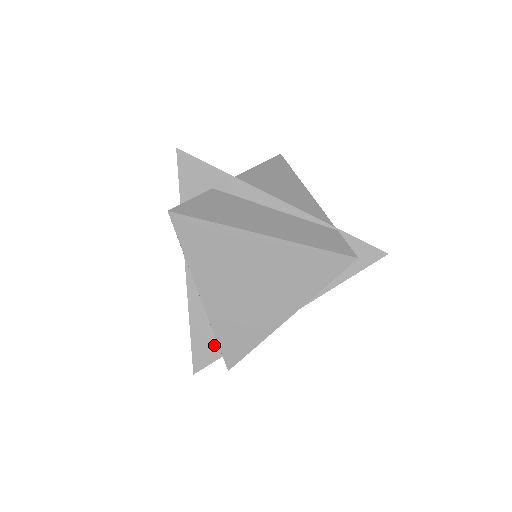
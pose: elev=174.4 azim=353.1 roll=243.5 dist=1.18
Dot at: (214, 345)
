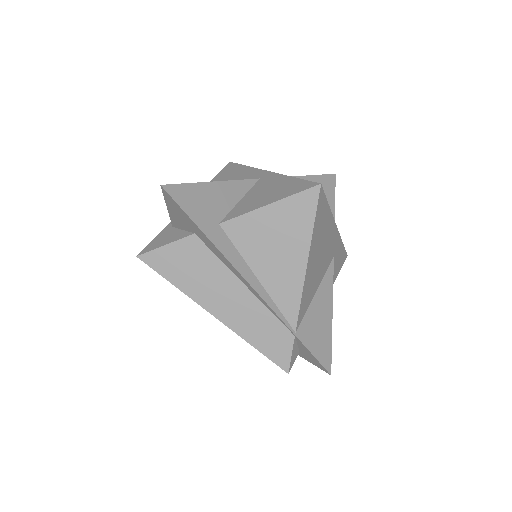
Dot at: occluded
